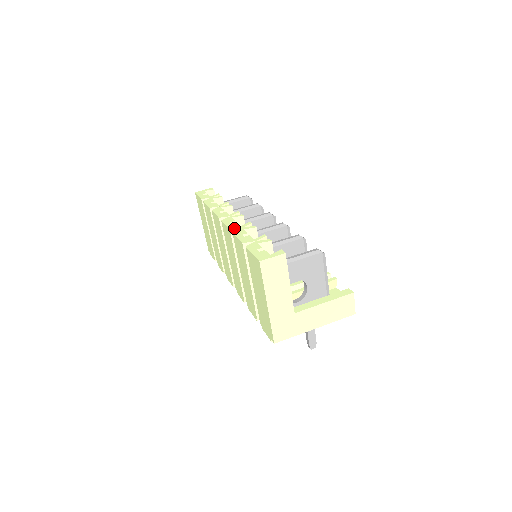
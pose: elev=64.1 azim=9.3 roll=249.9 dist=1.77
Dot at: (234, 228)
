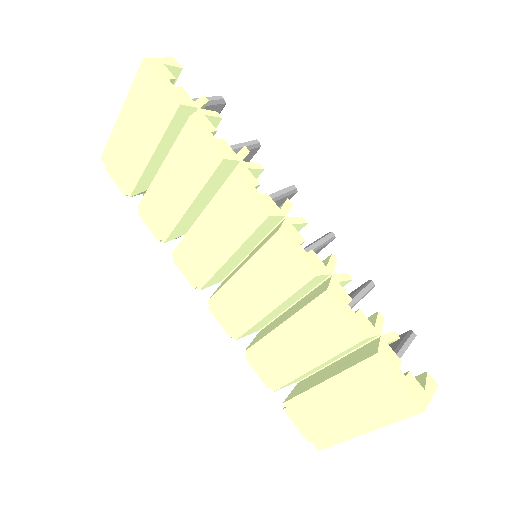
Dot at: (322, 273)
